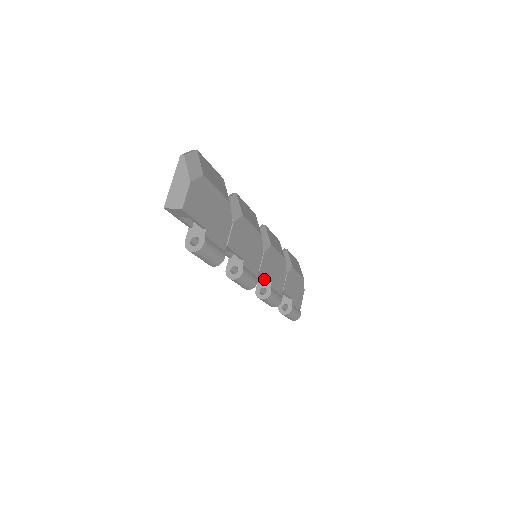
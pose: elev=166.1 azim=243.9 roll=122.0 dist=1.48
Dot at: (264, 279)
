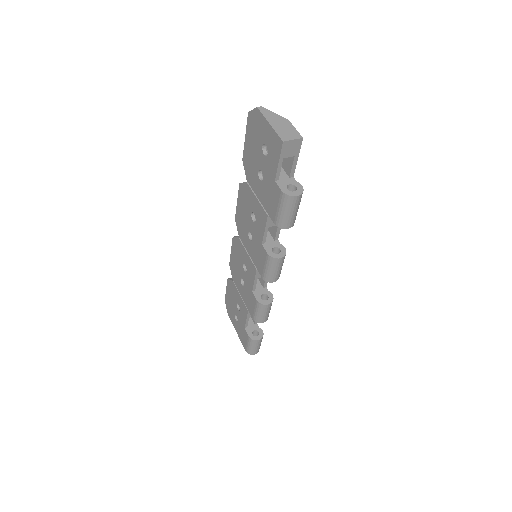
Dot at: (257, 287)
